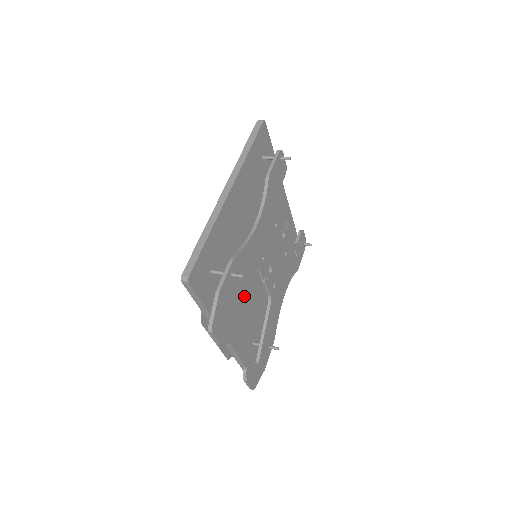
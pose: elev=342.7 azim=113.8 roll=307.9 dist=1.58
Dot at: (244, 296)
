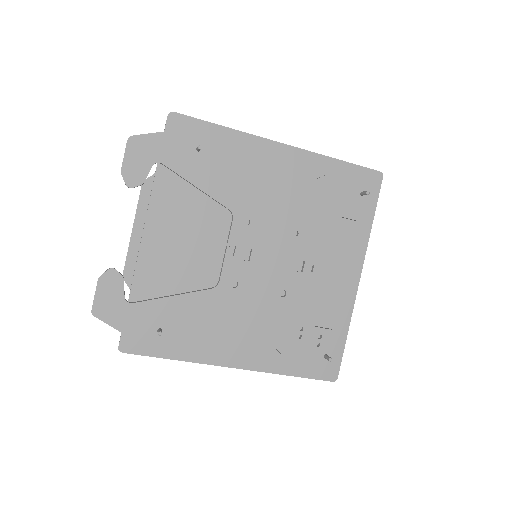
Dot at: (202, 254)
